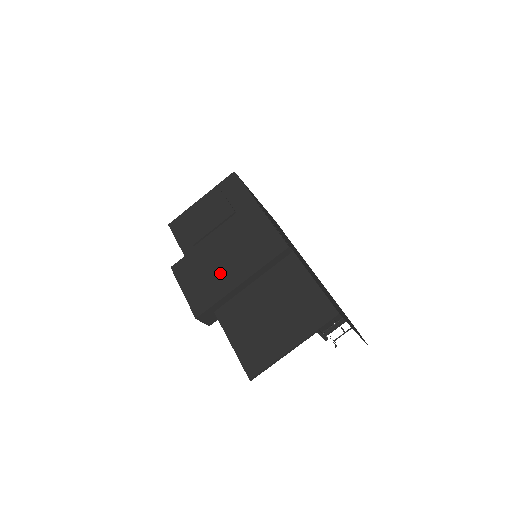
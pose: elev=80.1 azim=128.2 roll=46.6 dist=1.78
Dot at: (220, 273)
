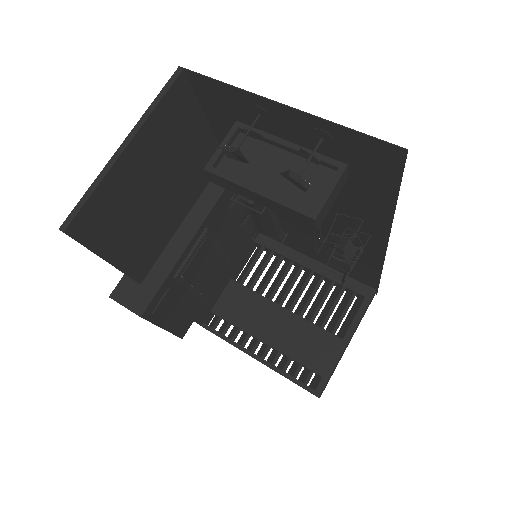
Dot at: occluded
